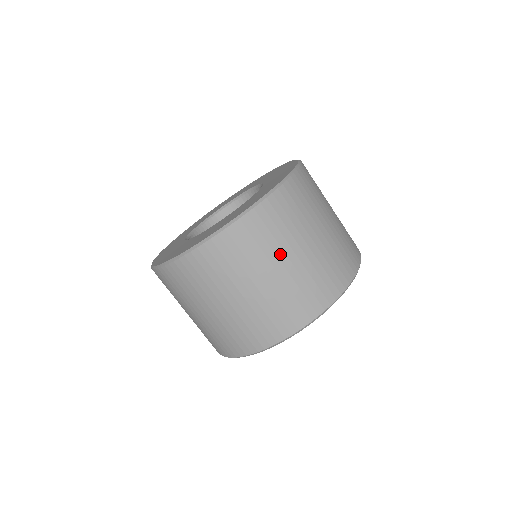
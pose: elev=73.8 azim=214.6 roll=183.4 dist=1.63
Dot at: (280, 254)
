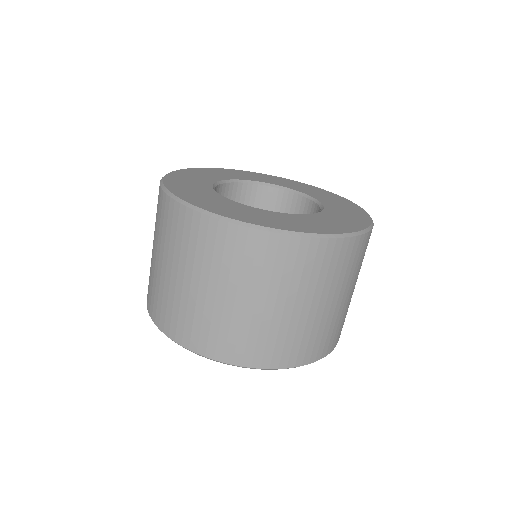
Dot at: (196, 272)
